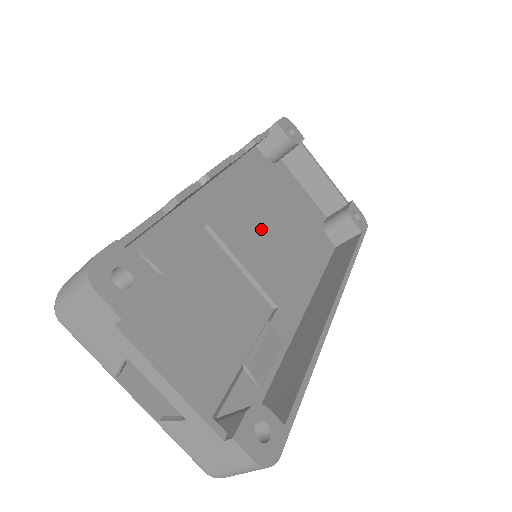
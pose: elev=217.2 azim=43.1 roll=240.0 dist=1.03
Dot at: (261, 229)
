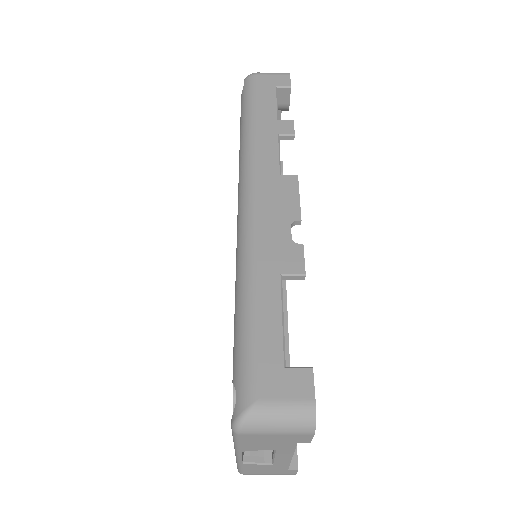
Dot at: occluded
